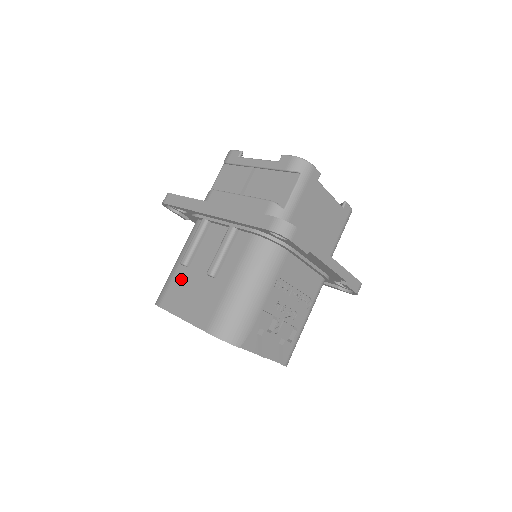
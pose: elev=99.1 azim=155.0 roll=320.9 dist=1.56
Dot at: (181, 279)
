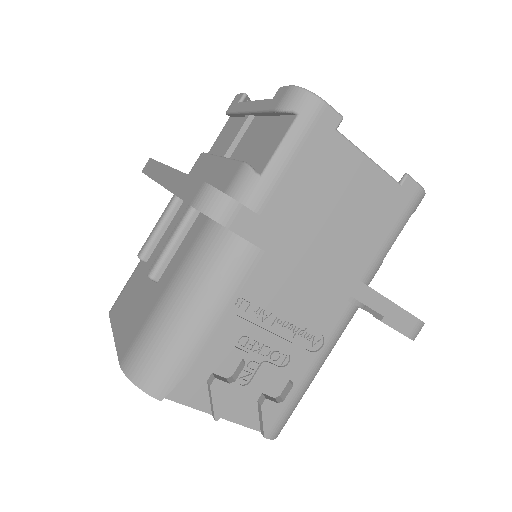
Dot at: (135, 279)
